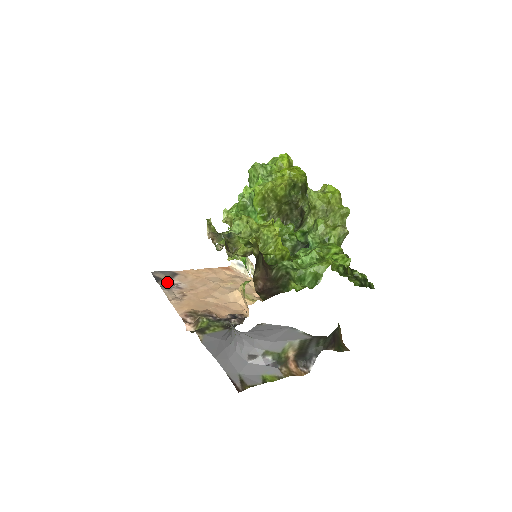
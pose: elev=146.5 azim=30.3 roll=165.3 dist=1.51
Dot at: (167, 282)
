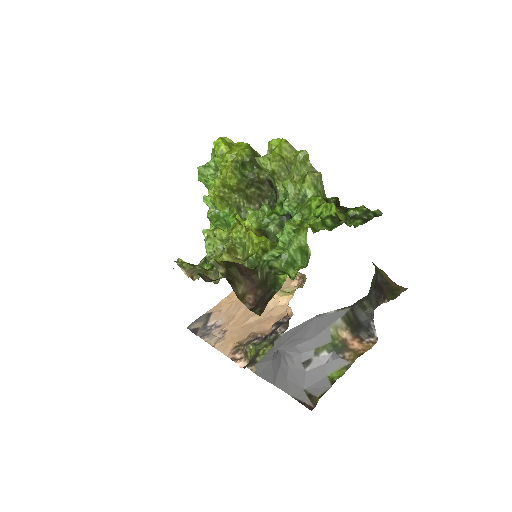
Dot at: (205, 328)
